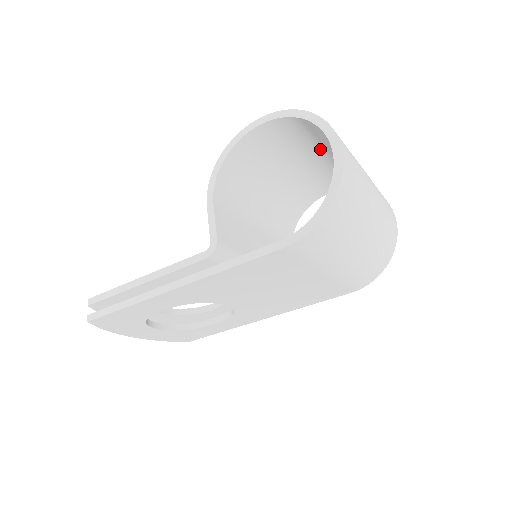
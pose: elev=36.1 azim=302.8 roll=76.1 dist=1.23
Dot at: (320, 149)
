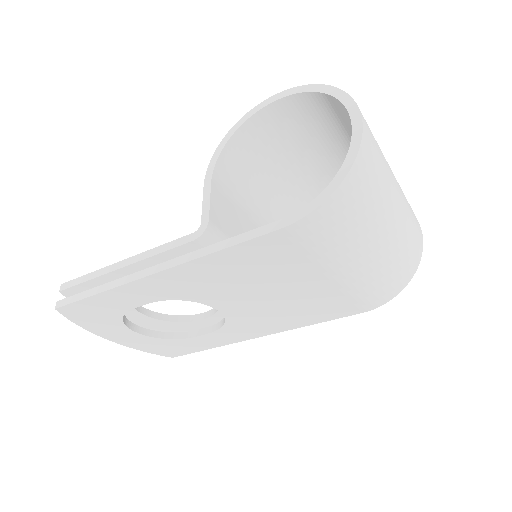
Dot at: (340, 140)
